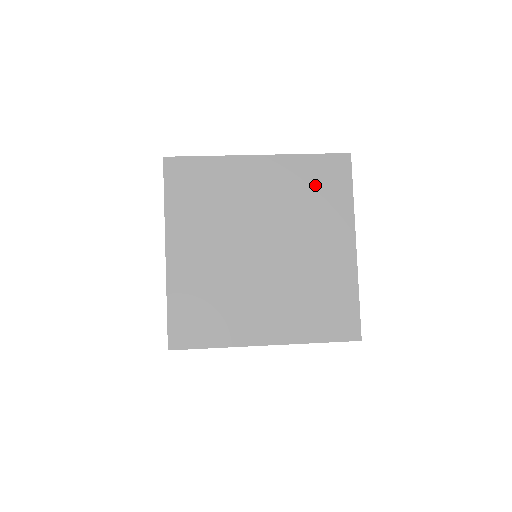
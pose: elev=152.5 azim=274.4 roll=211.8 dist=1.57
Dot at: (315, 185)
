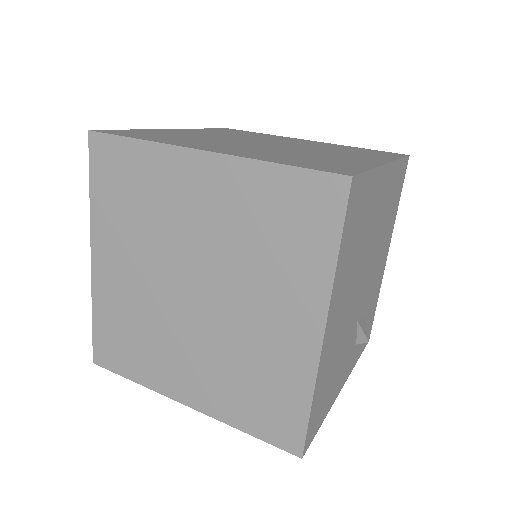
Dot at: occluded
